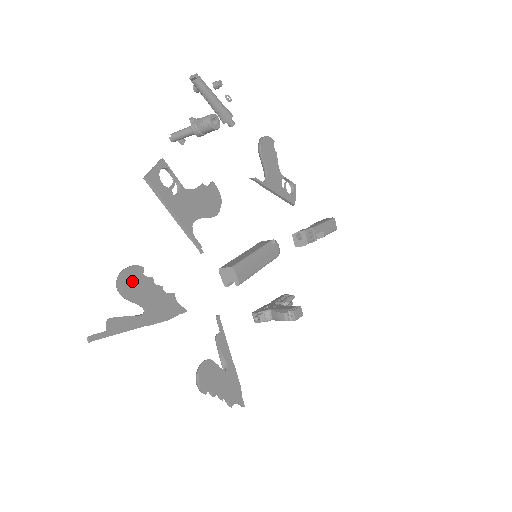
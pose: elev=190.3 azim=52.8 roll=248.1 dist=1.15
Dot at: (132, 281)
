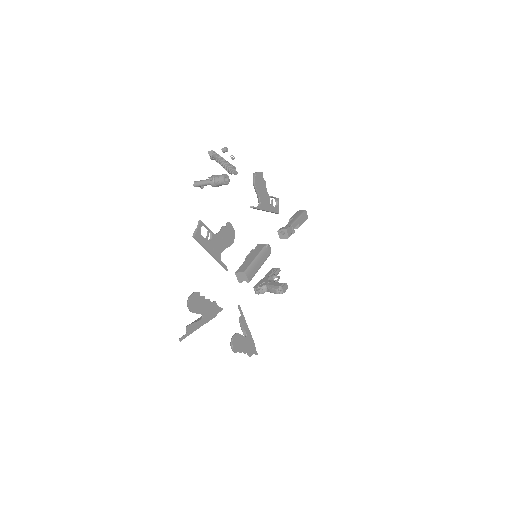
Dot at: (195, 302)
